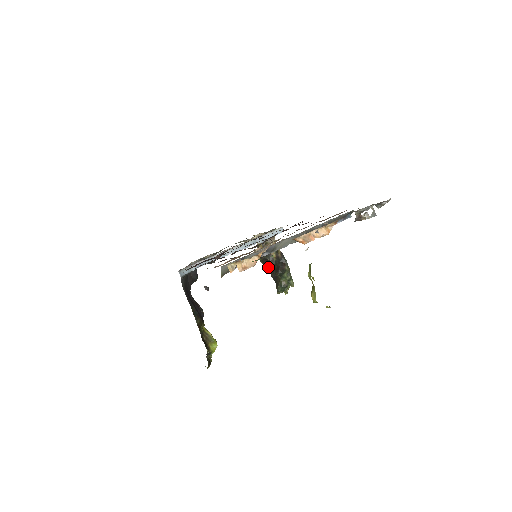
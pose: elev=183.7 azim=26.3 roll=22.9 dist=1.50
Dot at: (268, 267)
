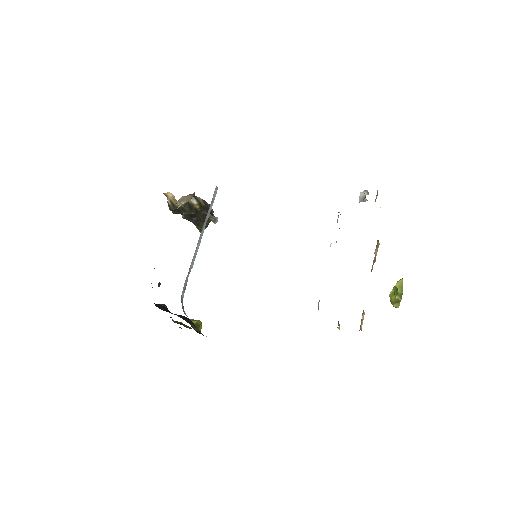
Dot at: occluded
